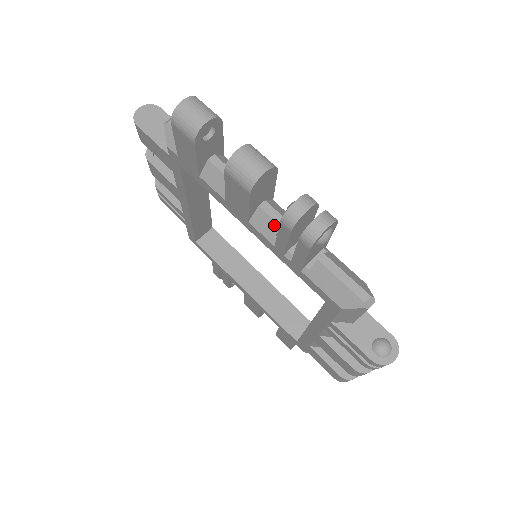
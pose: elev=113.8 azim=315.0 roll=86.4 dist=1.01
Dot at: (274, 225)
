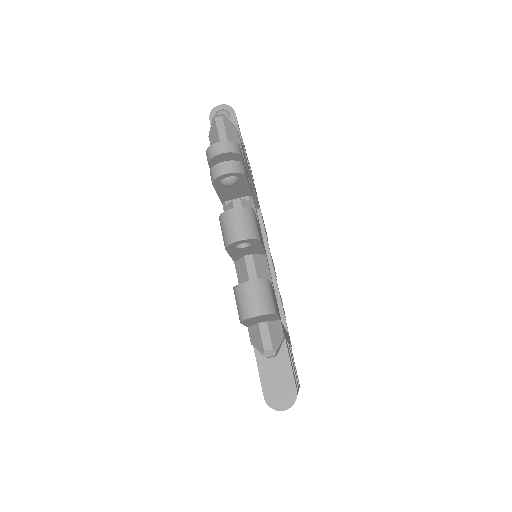
Dot at: occluded
